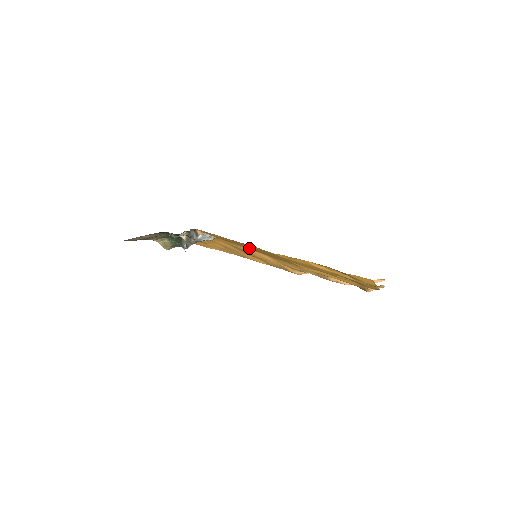
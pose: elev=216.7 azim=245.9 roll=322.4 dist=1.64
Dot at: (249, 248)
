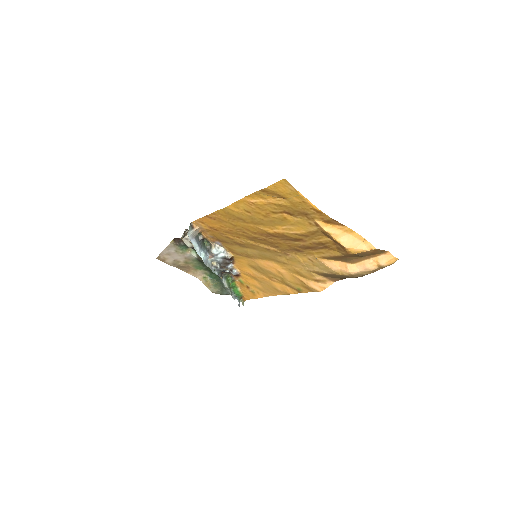
Dot at: (240, 239)
